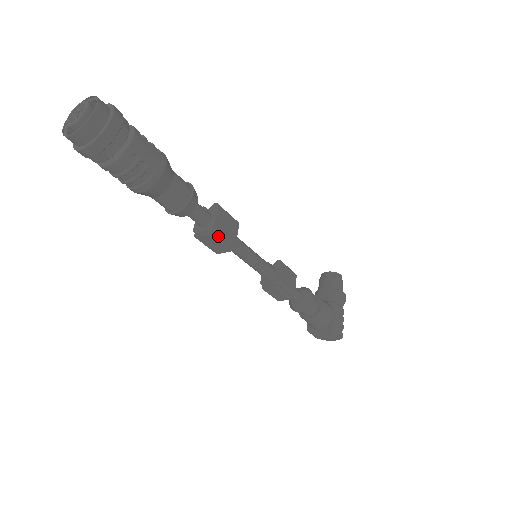
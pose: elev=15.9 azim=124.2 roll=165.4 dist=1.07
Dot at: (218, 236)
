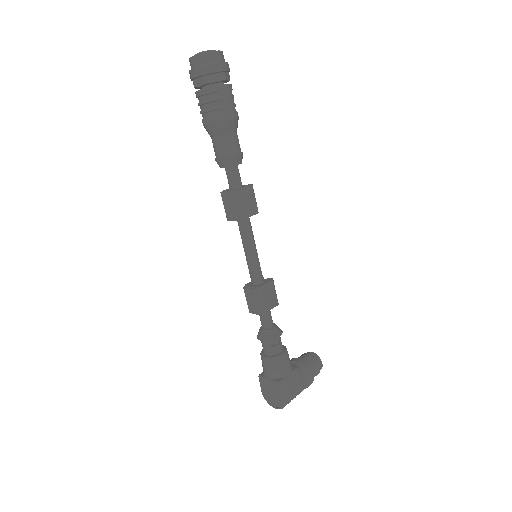
Dot at: (236, 200)
